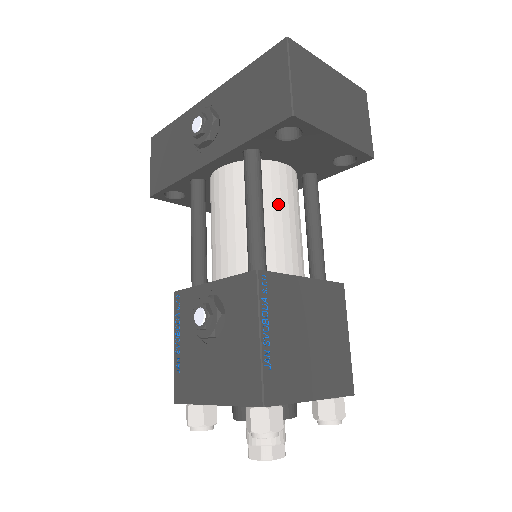
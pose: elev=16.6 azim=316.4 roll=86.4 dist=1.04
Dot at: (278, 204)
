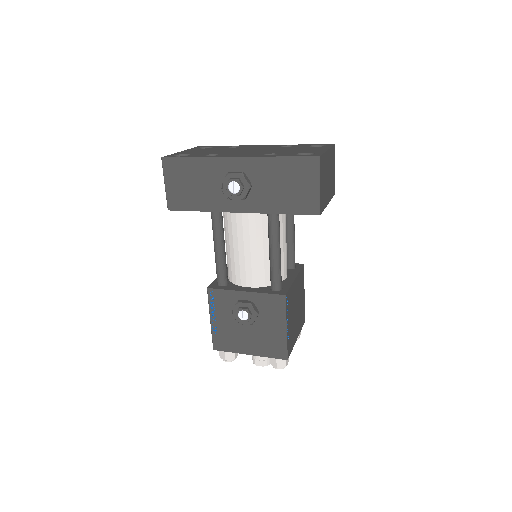
Dot at: (281, 235)
